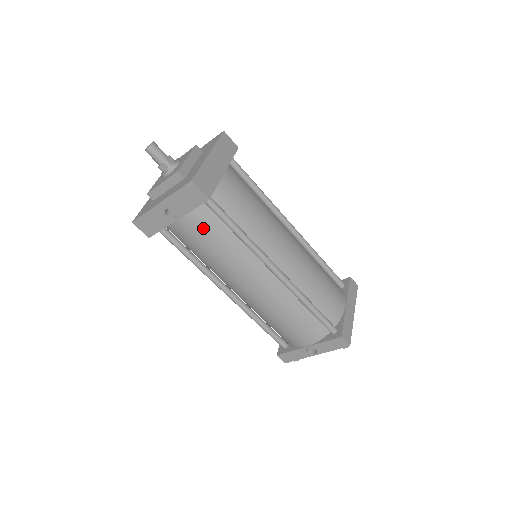
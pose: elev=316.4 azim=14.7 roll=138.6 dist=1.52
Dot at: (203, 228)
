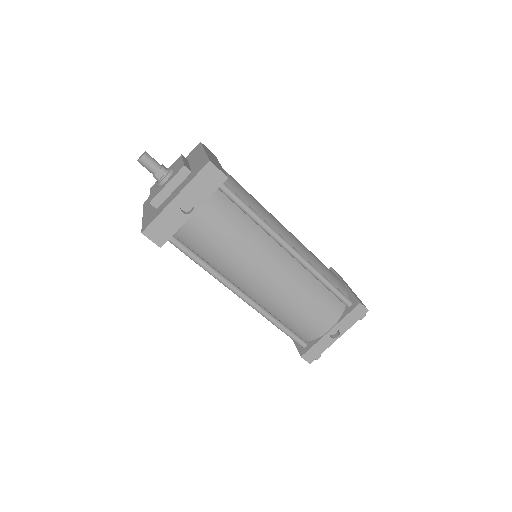
Dot at: (220, 217)
